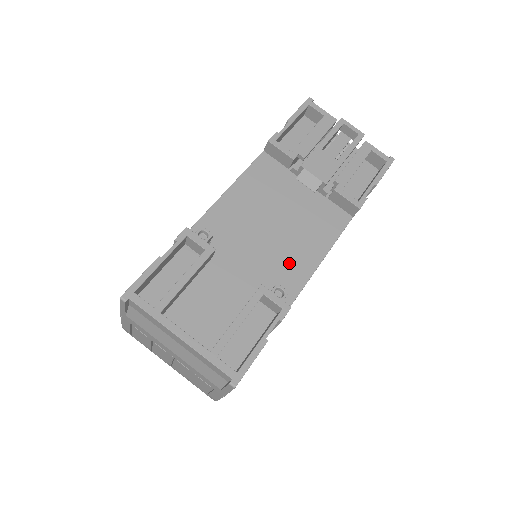
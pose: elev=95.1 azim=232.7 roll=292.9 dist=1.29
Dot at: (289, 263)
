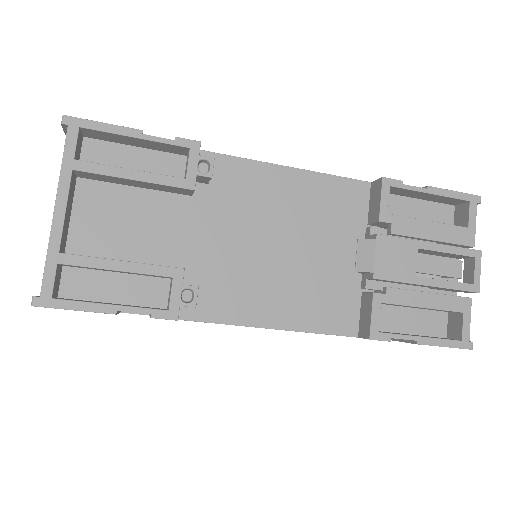
Dot at: (243, 290)
